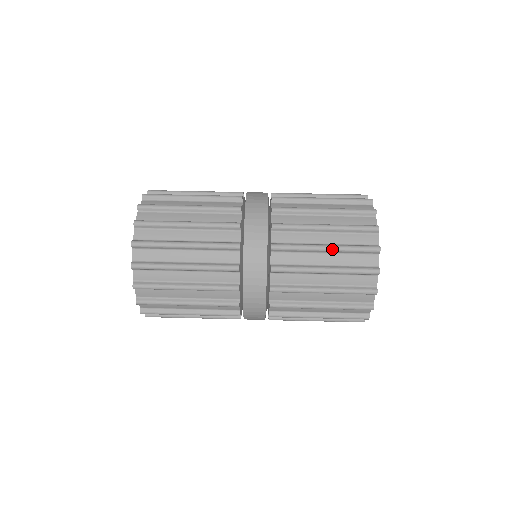
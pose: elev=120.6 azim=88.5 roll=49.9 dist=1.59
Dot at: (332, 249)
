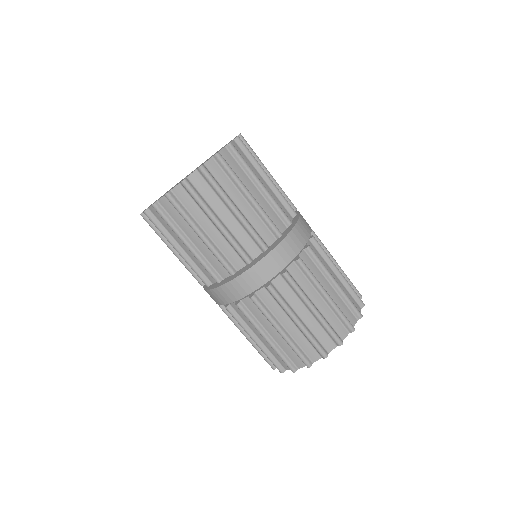
Dot at: (268, 343)
